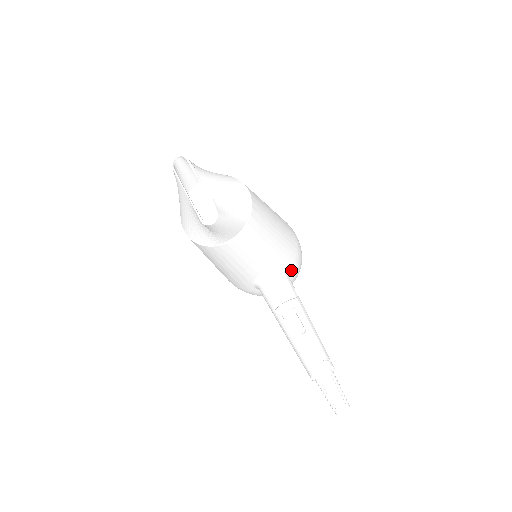
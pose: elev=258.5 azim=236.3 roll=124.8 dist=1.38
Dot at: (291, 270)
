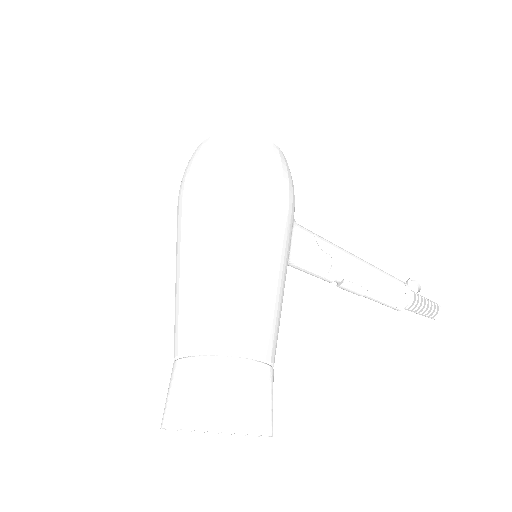
Dot at: (293, 213)
